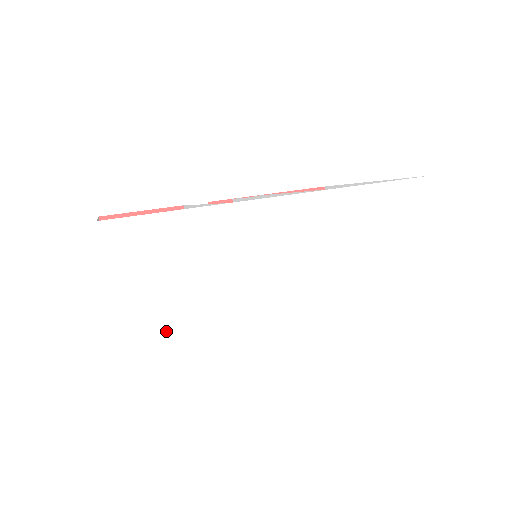
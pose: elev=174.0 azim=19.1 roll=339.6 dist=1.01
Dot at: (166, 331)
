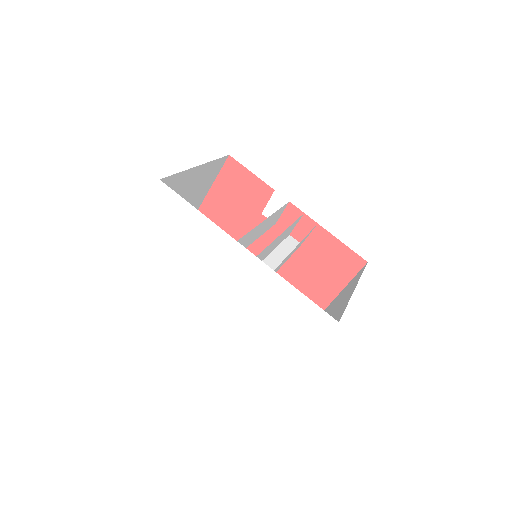
Dot at: (154, 246)
